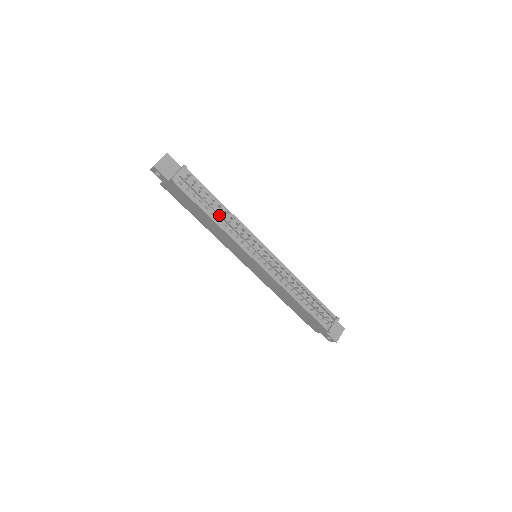
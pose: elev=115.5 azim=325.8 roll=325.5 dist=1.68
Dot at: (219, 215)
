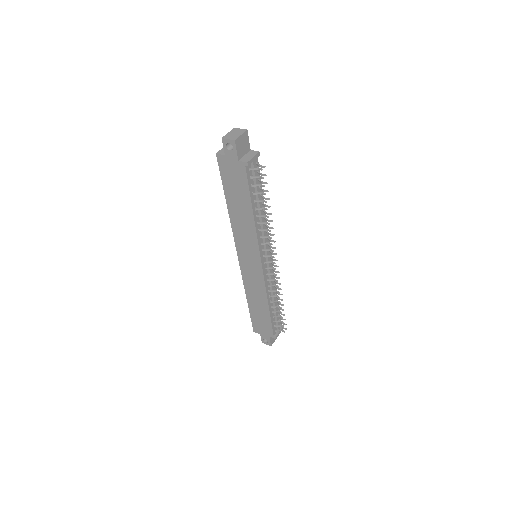
Dot at: (259, 212)
